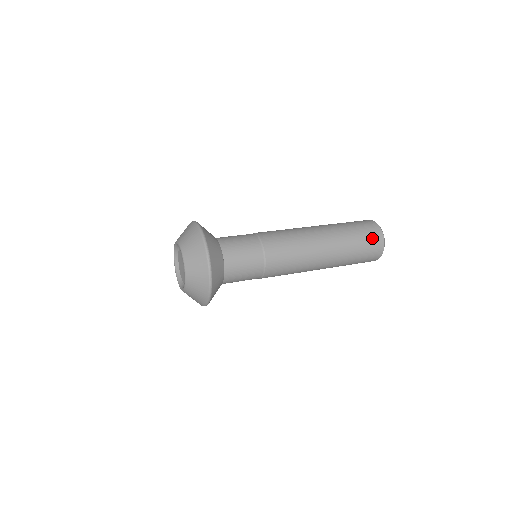
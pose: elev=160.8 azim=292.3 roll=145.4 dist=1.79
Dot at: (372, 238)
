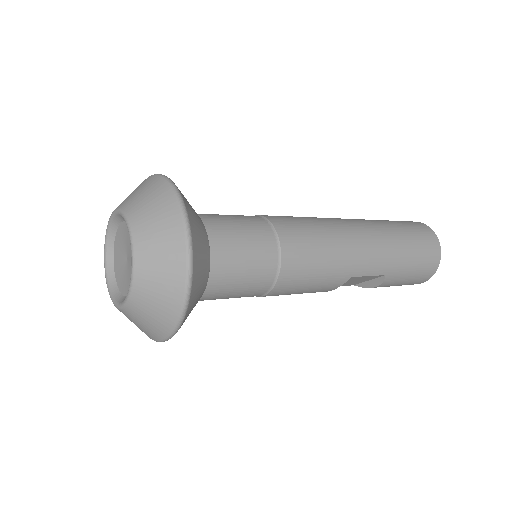
Dot at: occluded
